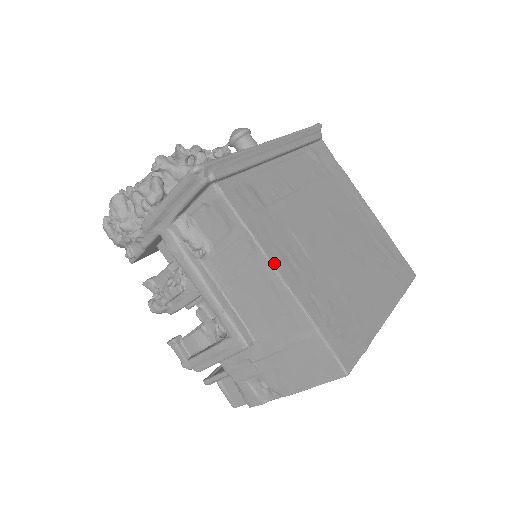
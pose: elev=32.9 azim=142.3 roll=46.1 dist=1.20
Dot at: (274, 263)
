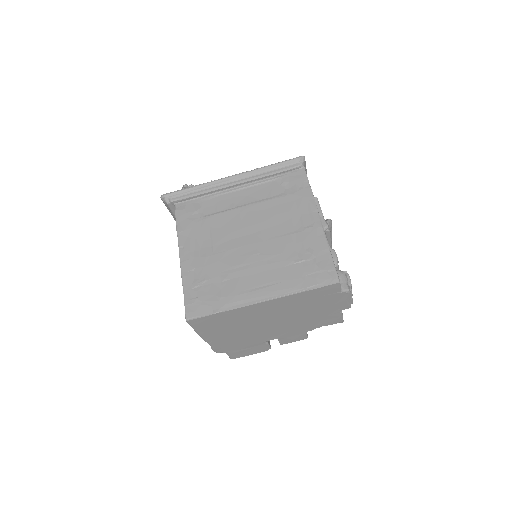
Dot at: (181, 248)
